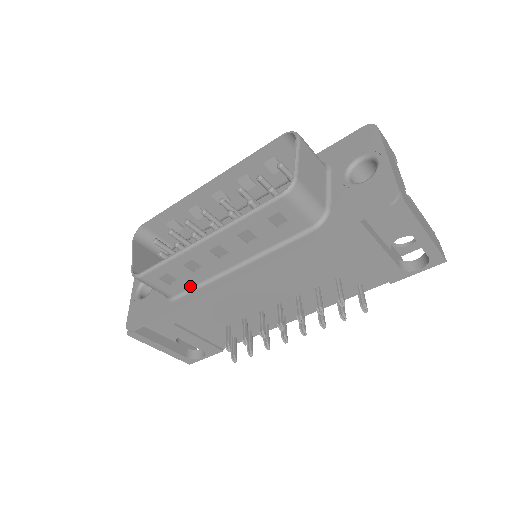
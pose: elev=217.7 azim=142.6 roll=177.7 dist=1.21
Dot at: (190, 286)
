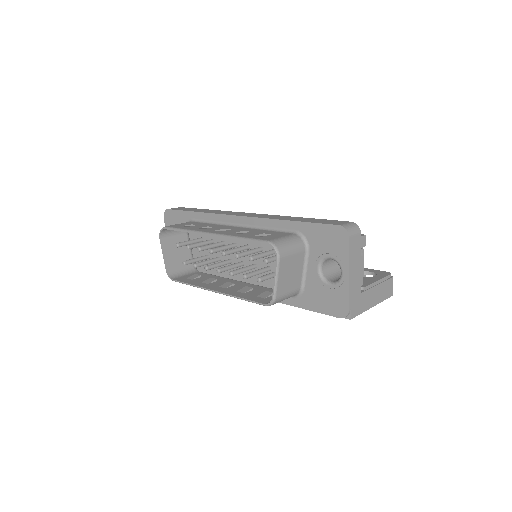
Dot at: occluded
